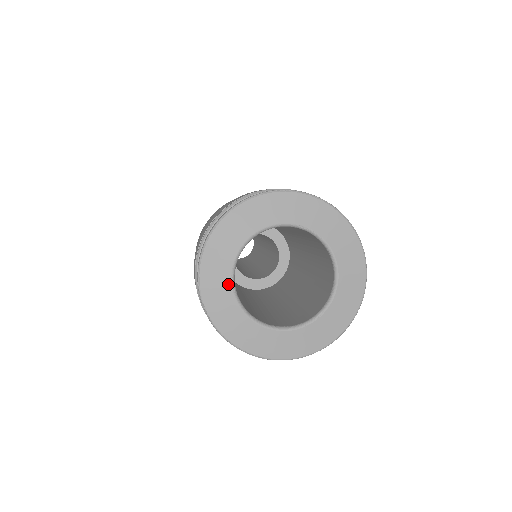
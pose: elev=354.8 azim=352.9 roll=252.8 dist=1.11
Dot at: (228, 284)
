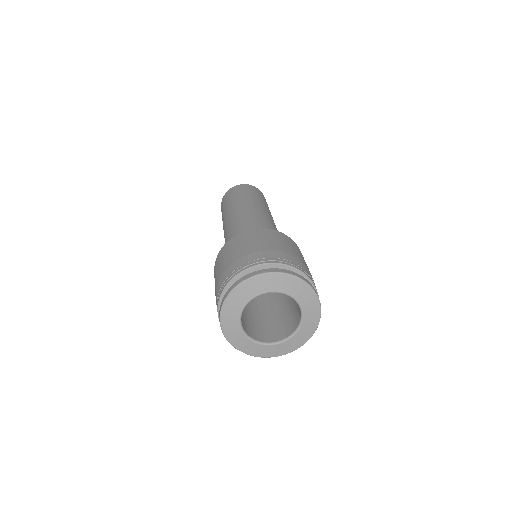
Dot at: (244, 337)
